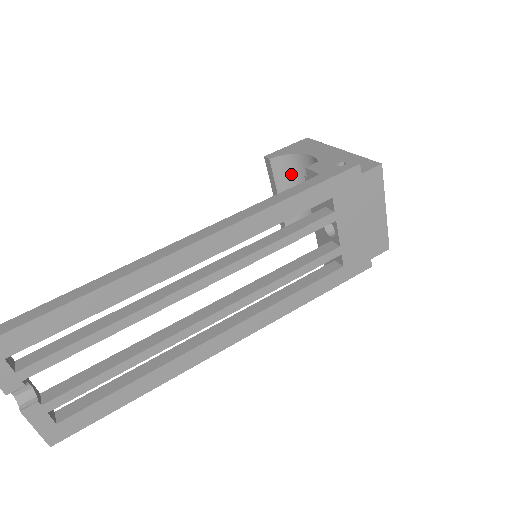
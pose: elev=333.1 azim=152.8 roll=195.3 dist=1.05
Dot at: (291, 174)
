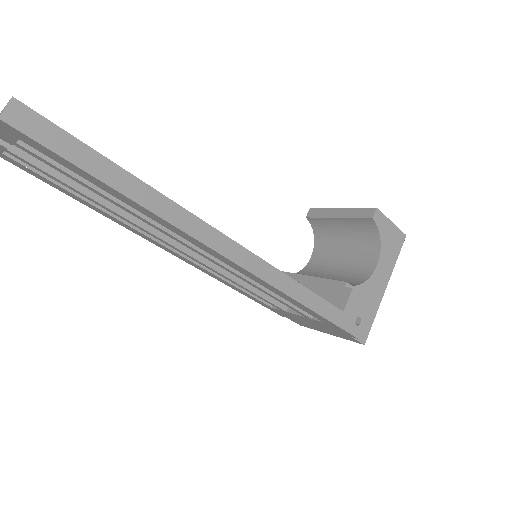
Dot at: (361, 233)
